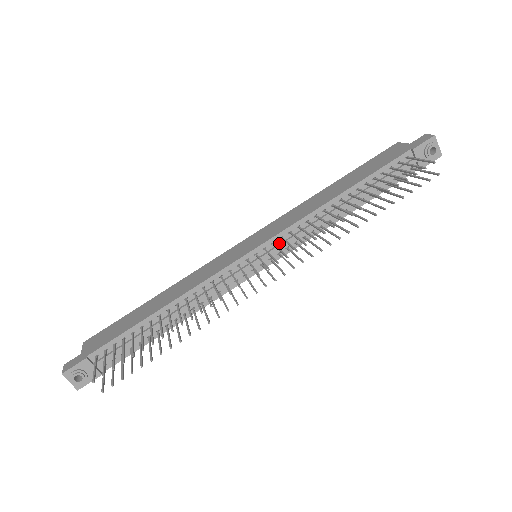
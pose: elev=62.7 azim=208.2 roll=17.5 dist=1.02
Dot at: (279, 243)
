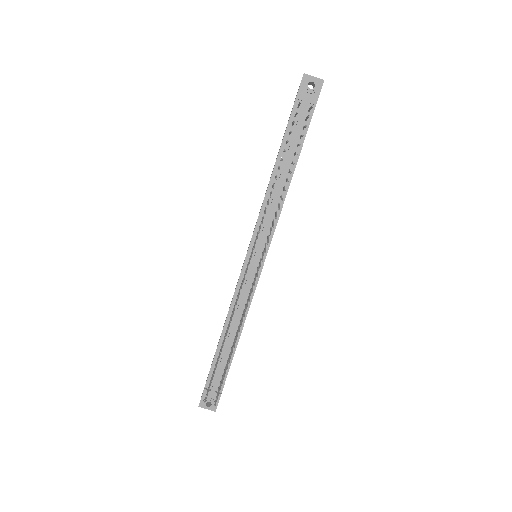
Dot at: (260, 238)
